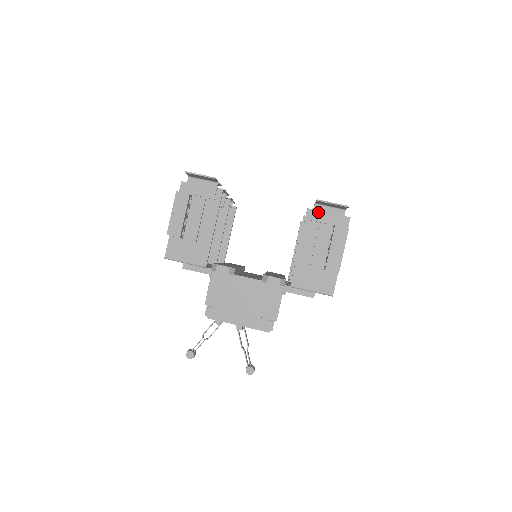
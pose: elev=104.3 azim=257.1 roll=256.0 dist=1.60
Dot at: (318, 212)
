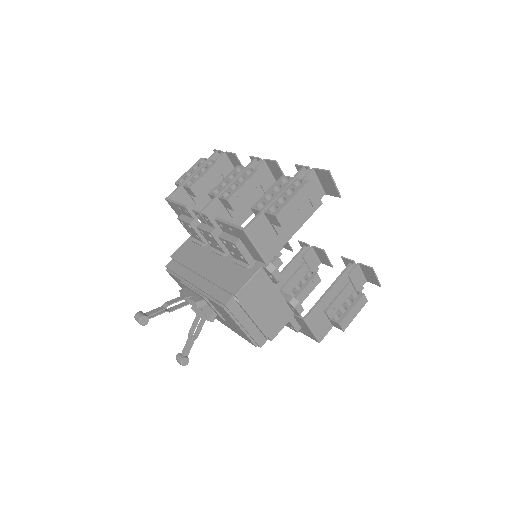
Dot at: (355, 271)
